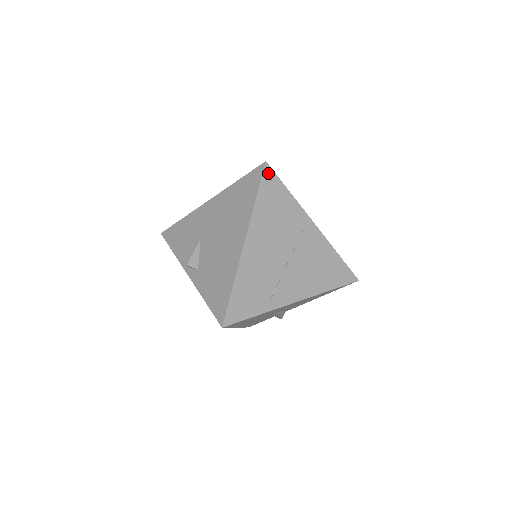
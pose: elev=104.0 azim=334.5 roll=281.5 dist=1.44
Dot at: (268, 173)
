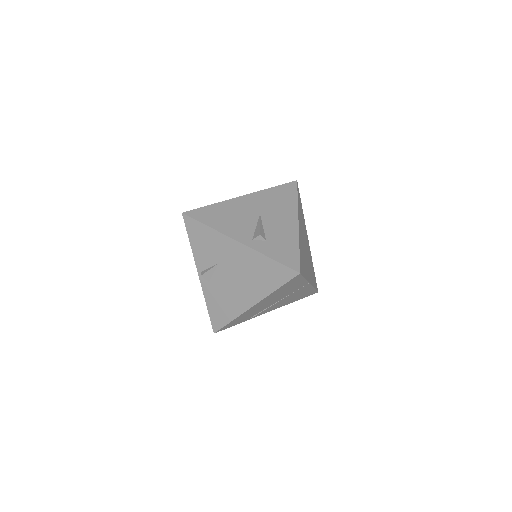
Dot at: (297, 277)
